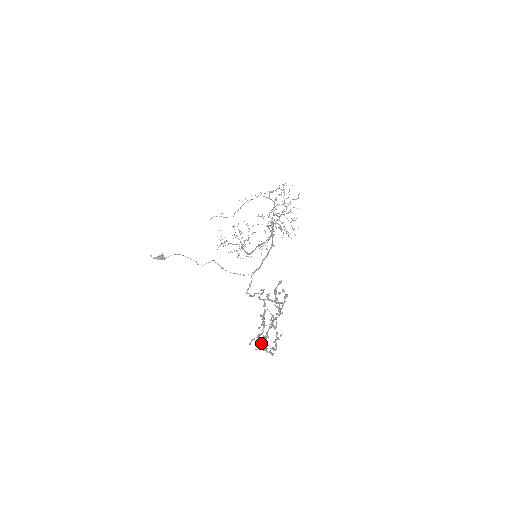
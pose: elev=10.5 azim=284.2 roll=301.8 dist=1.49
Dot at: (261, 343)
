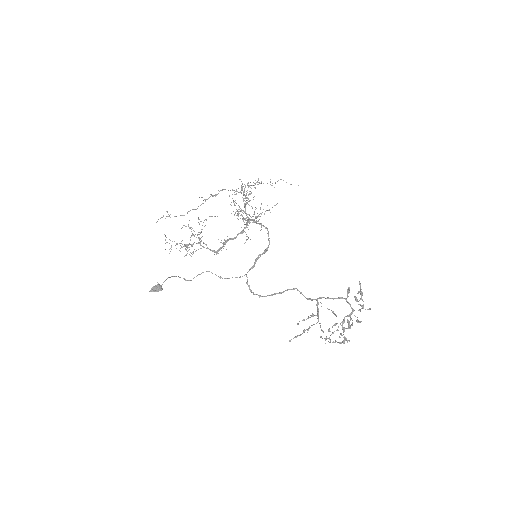
Dot at: (327, 338)
